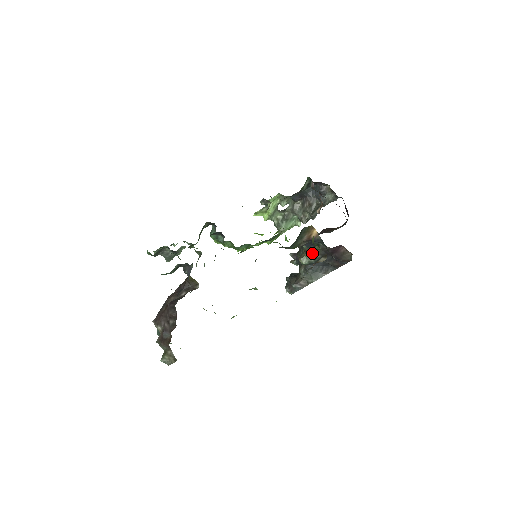
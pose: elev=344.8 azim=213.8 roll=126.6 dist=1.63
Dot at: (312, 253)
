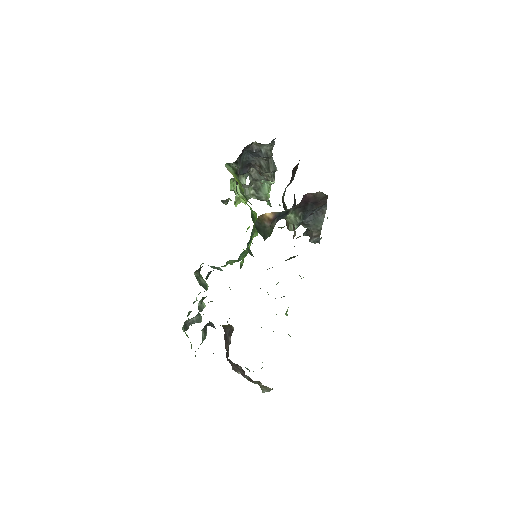
Dot at: (292, 217)
